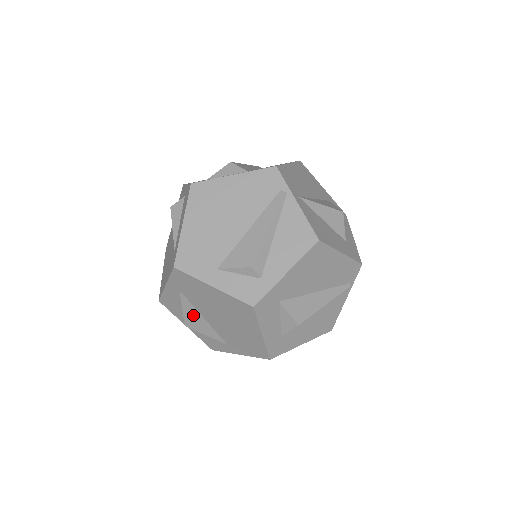
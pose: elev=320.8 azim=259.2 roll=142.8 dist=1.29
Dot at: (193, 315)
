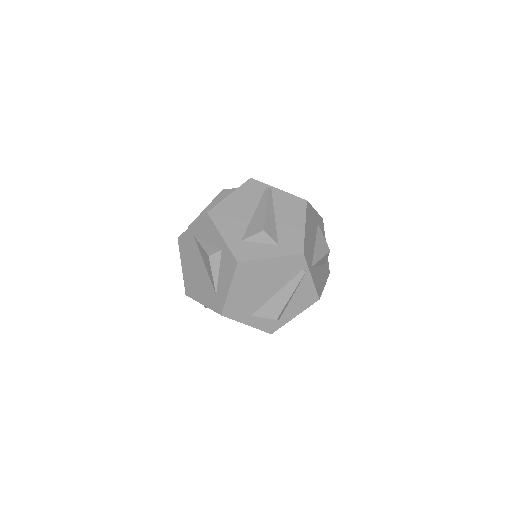
Dot at: occluded
